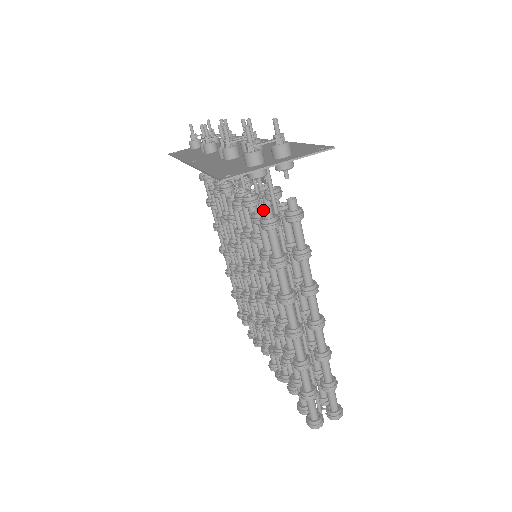
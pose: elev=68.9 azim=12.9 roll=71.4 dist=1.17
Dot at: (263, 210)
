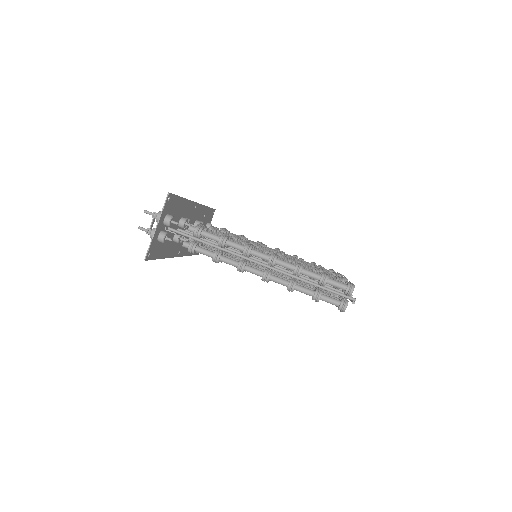
Dot at: occluded
